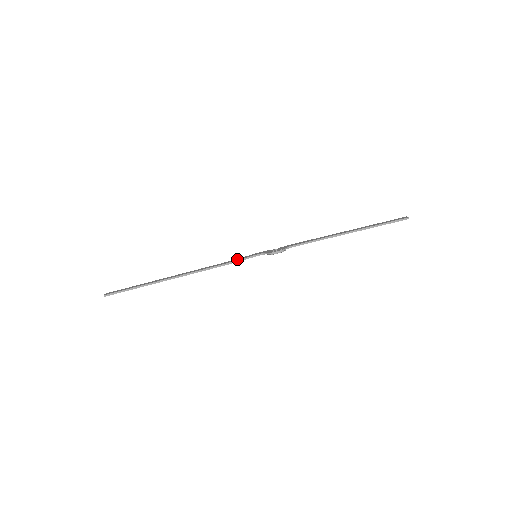
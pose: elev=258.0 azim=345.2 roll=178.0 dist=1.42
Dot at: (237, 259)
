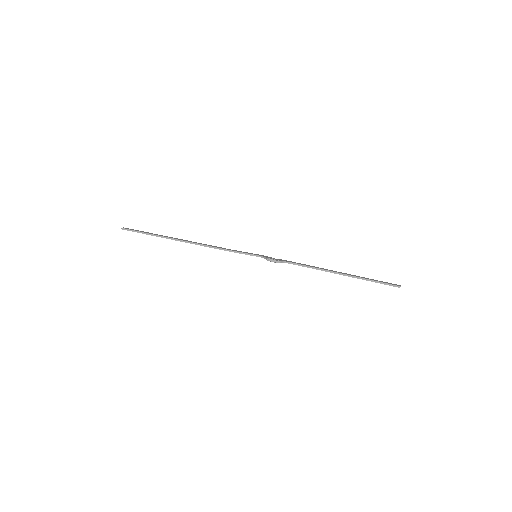
Dot at: (240, 251)
